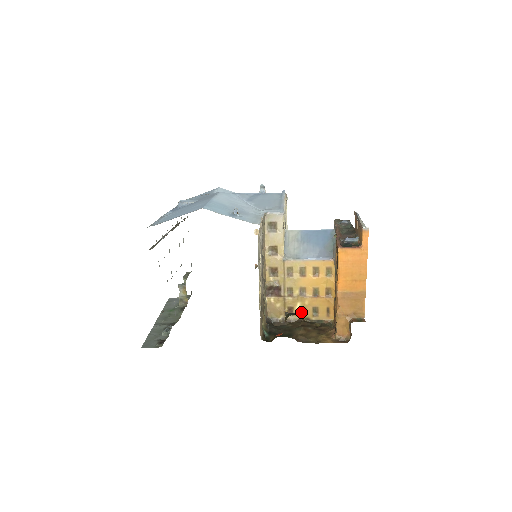
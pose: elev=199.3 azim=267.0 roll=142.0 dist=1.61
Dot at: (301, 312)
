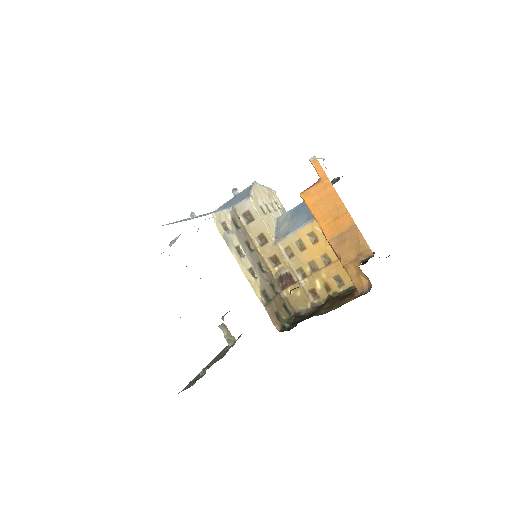
Dot at: (325, 289)
